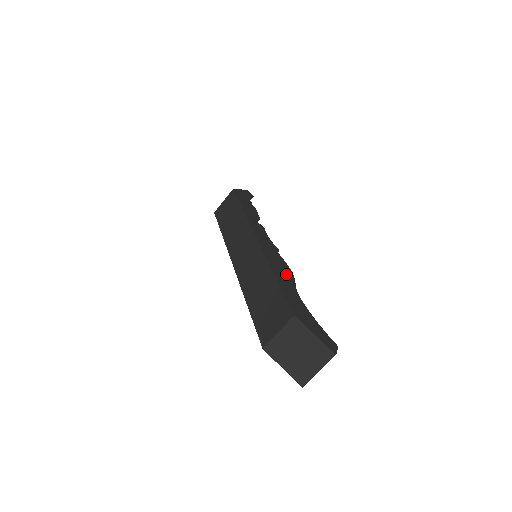
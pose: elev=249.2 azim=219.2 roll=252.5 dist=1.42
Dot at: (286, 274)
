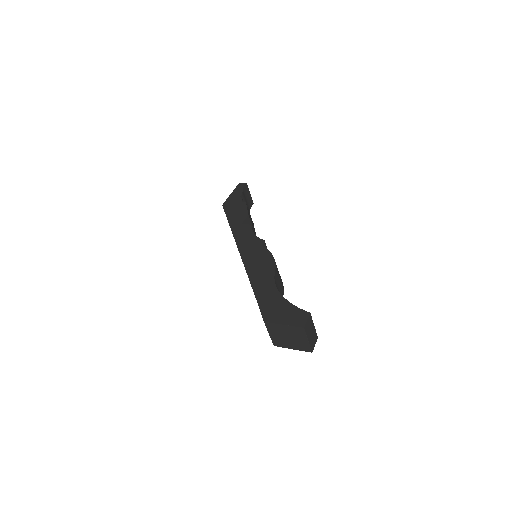
Dot at: (266, 270)
